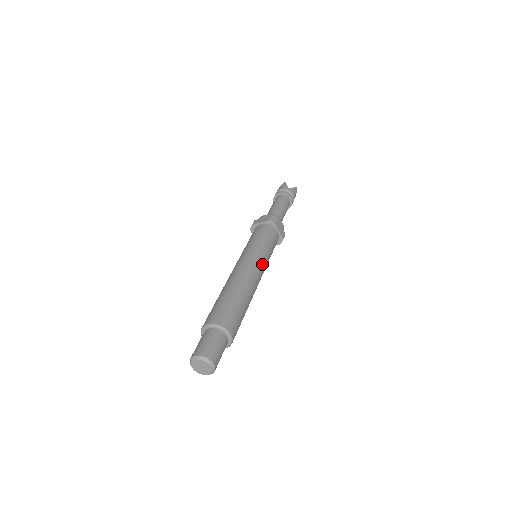
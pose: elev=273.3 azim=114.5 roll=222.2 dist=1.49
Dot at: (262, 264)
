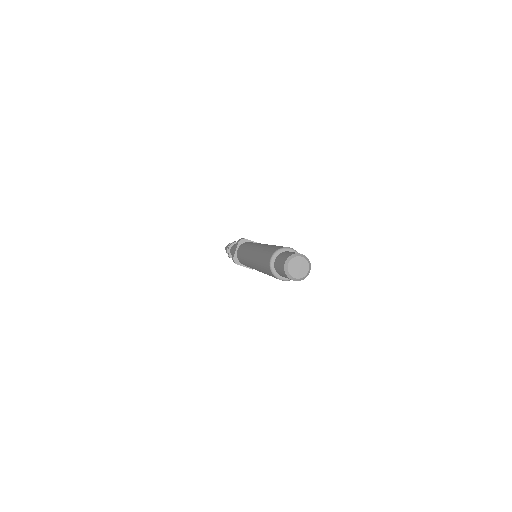
Dot at: occluded
